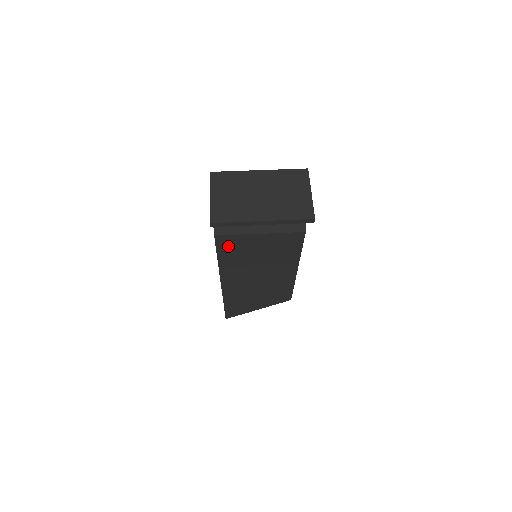
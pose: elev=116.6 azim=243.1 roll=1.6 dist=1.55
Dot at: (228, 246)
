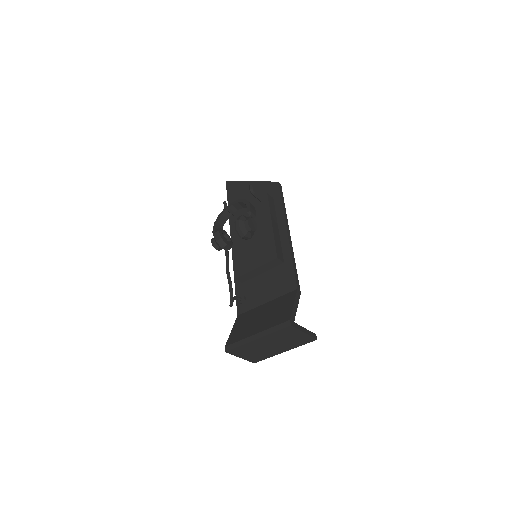
Dot at: occluded
